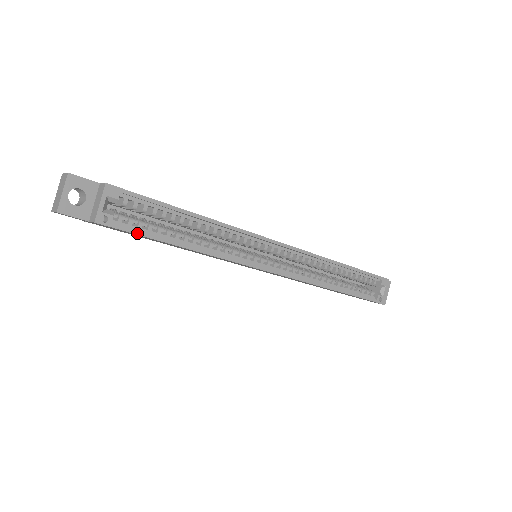
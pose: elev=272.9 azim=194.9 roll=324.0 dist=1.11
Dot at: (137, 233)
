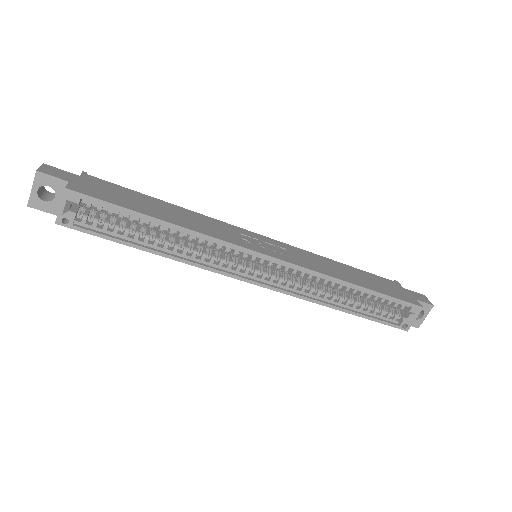
Dot at: (99, 236)
